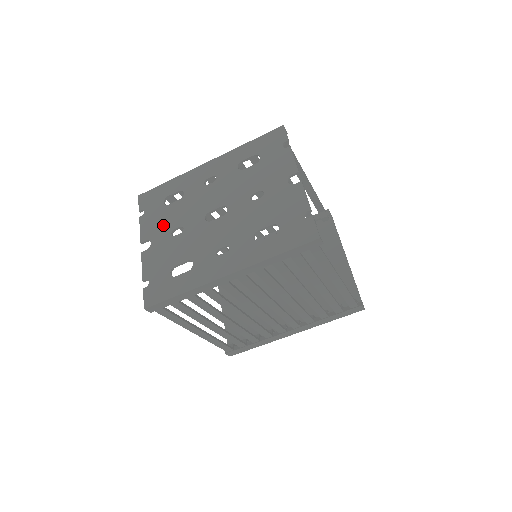
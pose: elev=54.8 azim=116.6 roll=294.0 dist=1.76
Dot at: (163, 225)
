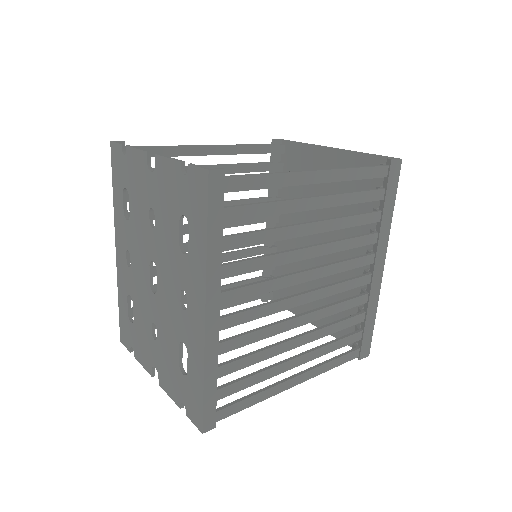
Dot at: (146, 341)
